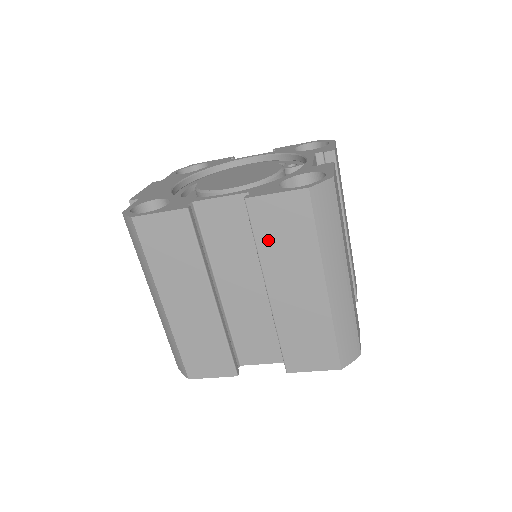
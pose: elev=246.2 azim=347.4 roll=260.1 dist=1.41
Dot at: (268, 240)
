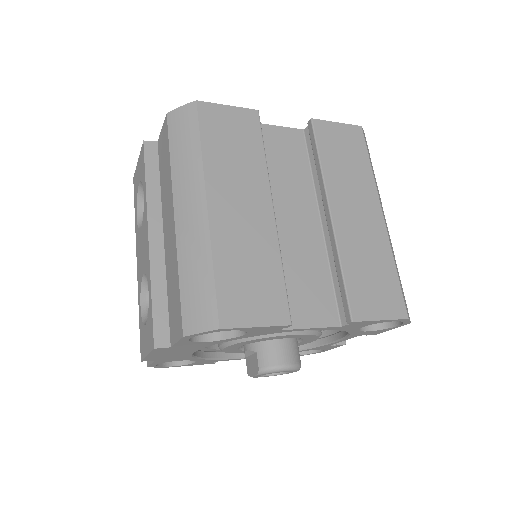
Dot at: (331, 158)
